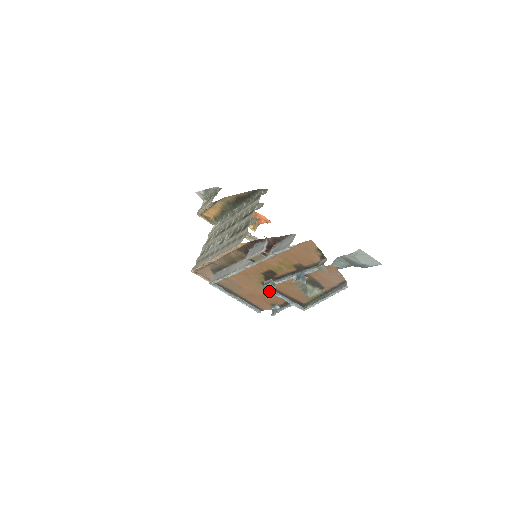
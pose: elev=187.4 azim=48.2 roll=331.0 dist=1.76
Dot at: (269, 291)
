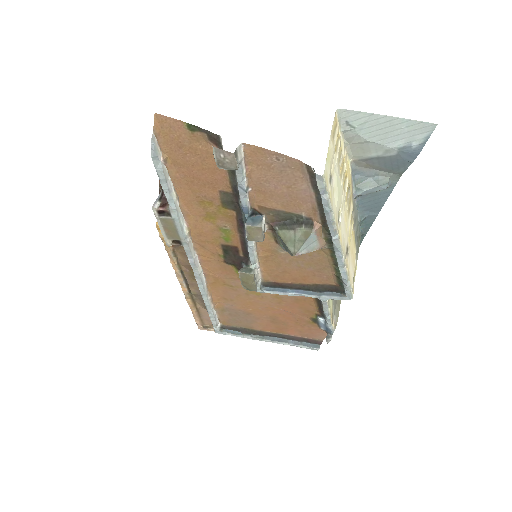
Dot at: (269, 292)
